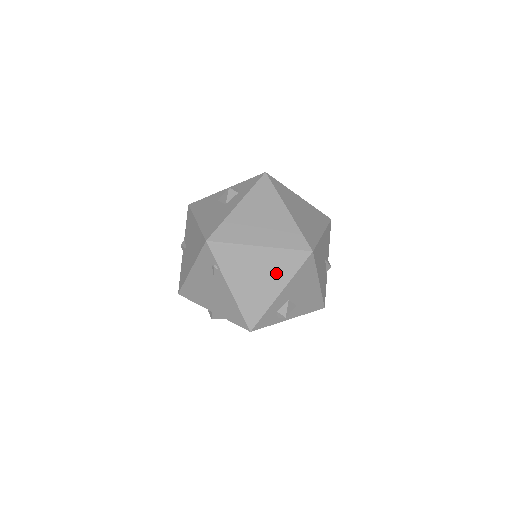
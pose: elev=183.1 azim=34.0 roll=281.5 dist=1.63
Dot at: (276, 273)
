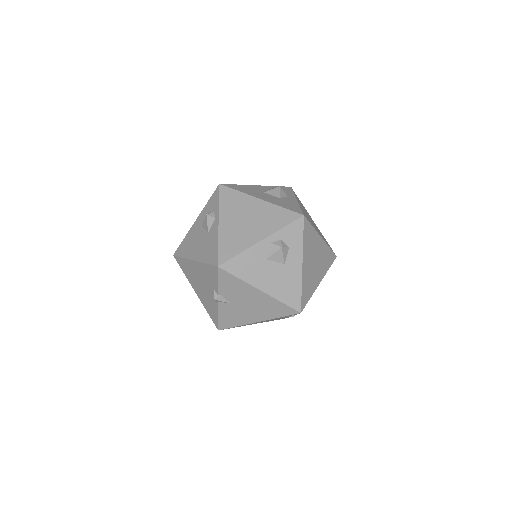
Dot at: occluded
